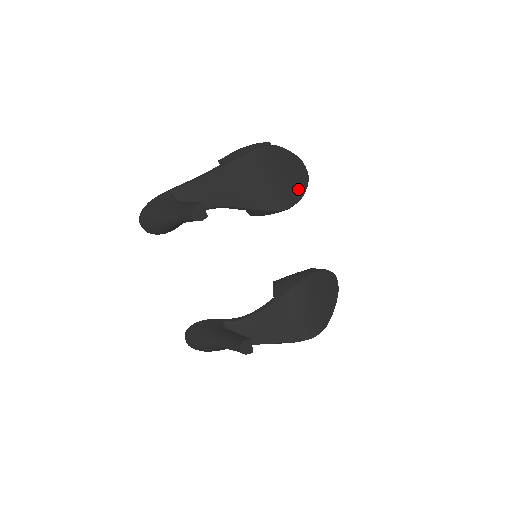
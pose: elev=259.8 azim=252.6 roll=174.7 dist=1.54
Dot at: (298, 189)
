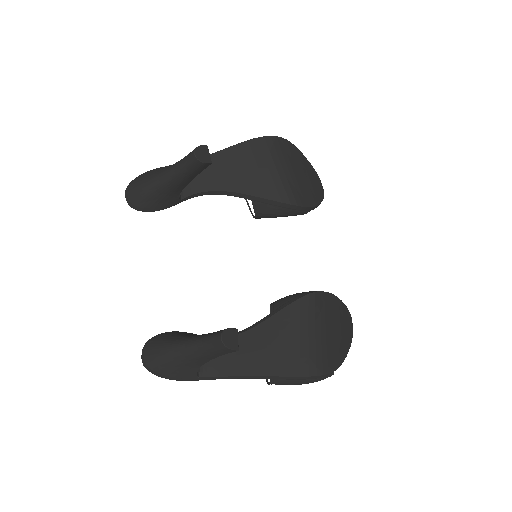
Dot at: (313, 196)
